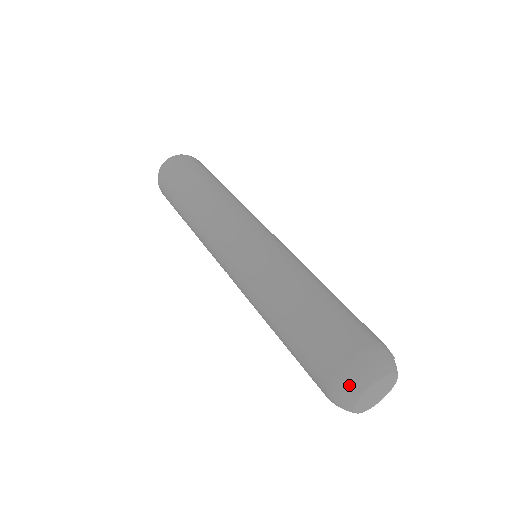
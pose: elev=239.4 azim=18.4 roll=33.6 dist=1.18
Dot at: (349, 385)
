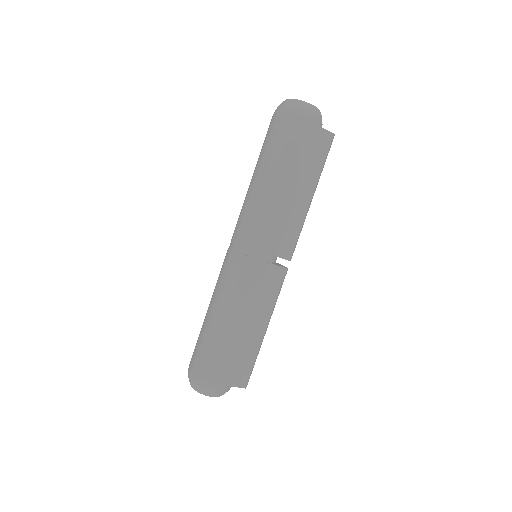
Dot at: occluded
